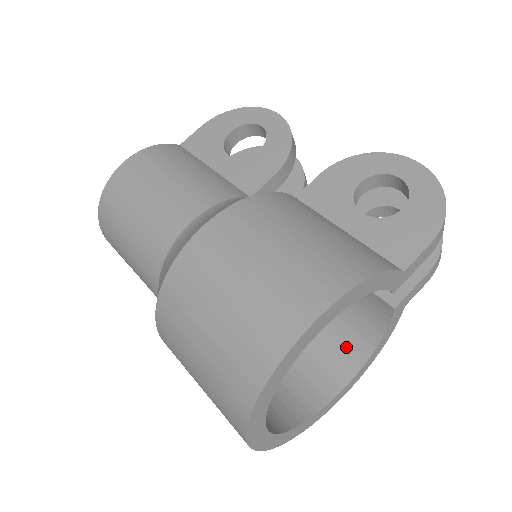
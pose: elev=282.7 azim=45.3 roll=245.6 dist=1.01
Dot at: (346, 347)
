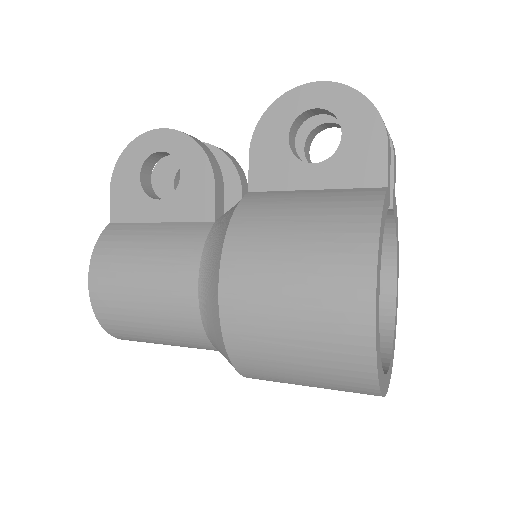
Dot at: occluded
